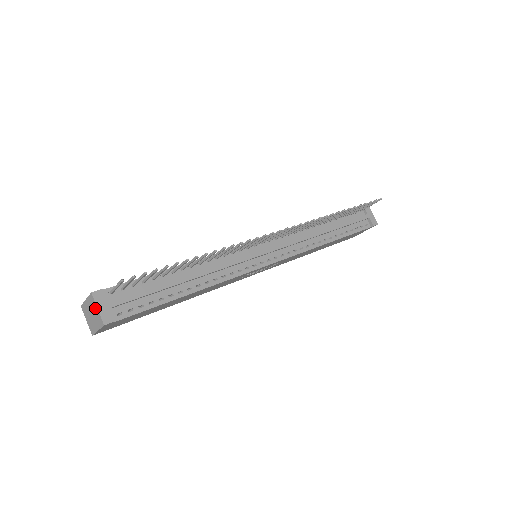
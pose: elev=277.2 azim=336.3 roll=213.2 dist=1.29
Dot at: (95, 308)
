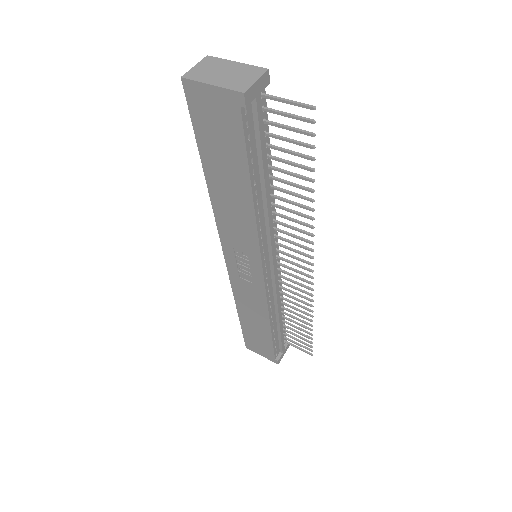
Dot at: (251, 77)
